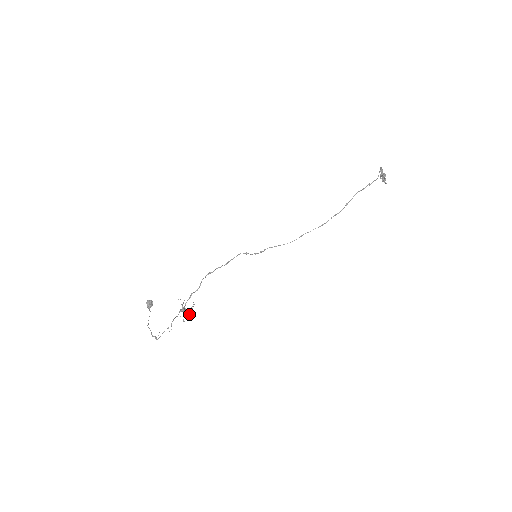
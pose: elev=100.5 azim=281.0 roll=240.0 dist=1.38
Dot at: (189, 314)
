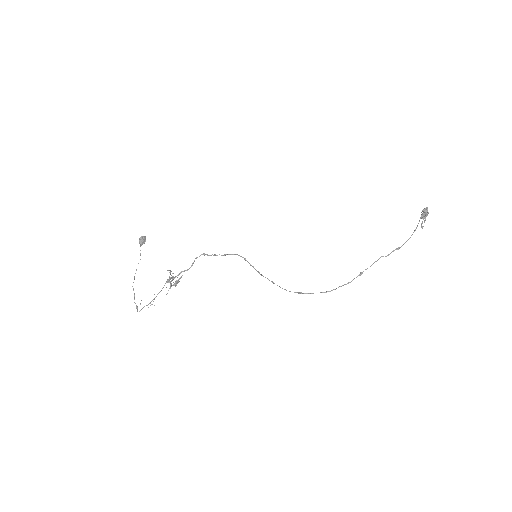
Dot at: (175, 285)
